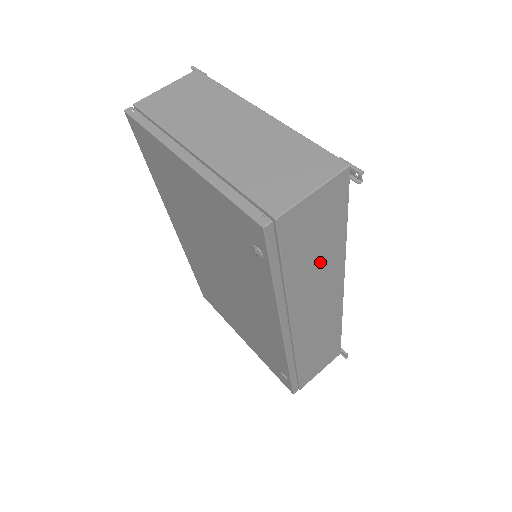
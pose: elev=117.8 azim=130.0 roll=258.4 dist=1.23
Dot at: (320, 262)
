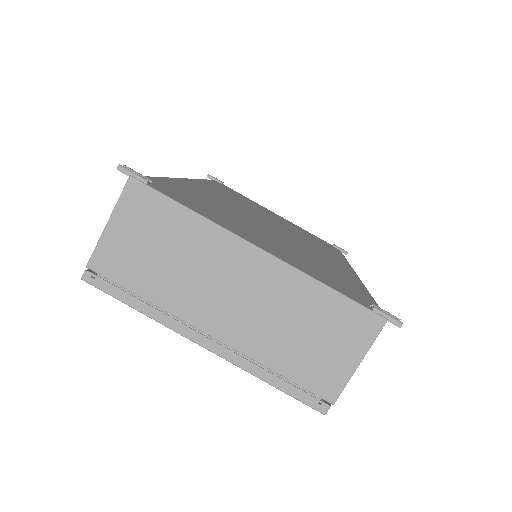
Dot at: occluded
